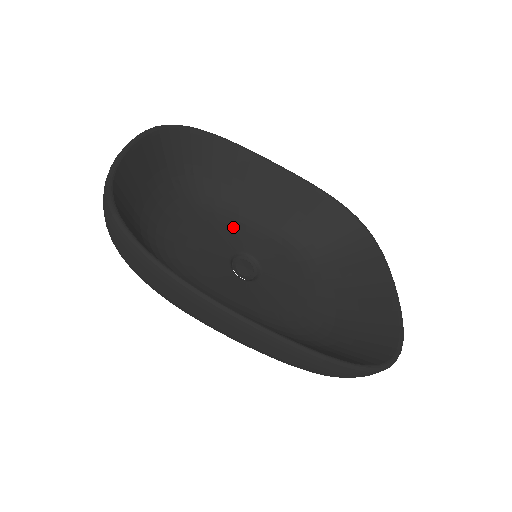
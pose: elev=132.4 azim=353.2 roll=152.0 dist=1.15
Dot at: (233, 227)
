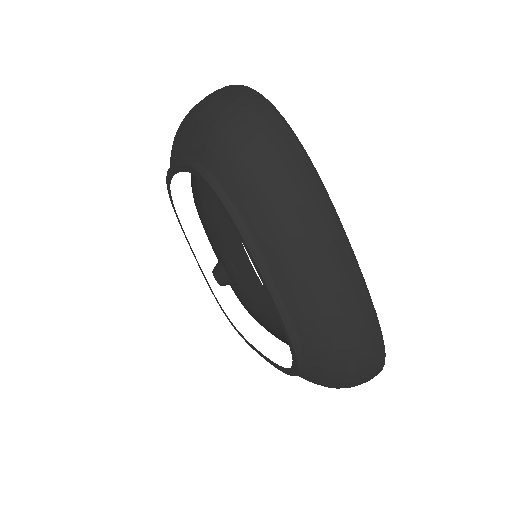
Dot at: occluded
